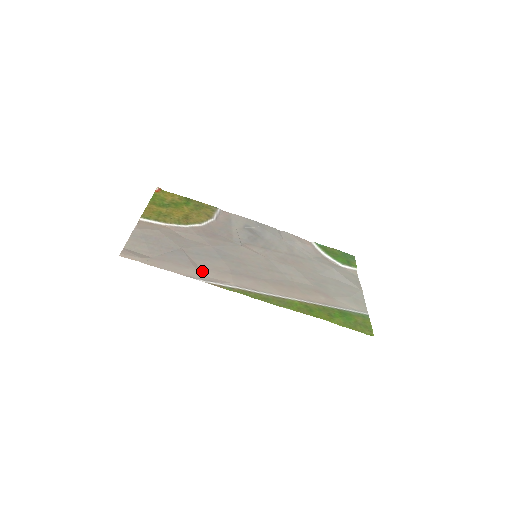
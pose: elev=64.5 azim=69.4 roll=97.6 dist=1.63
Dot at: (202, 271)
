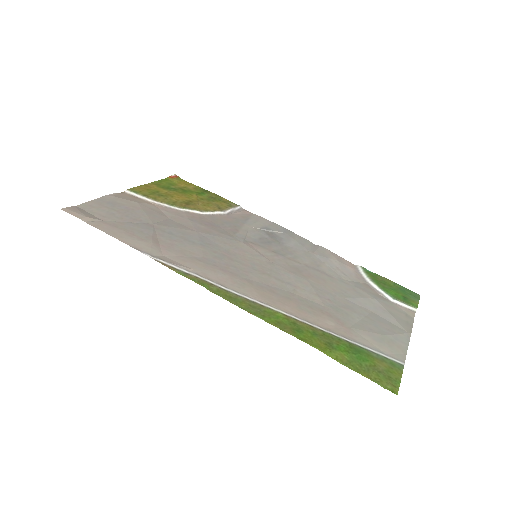
Dot at: (160, 248)
